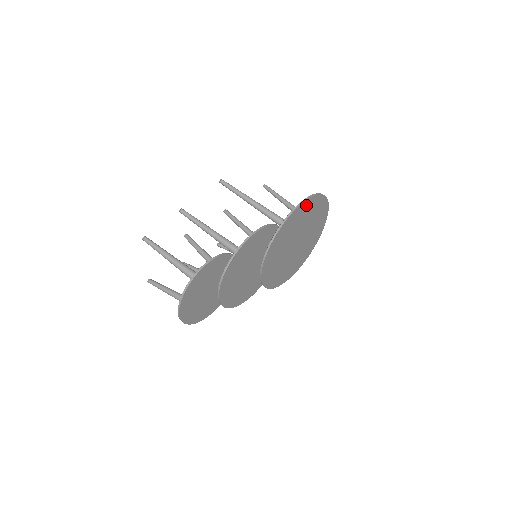
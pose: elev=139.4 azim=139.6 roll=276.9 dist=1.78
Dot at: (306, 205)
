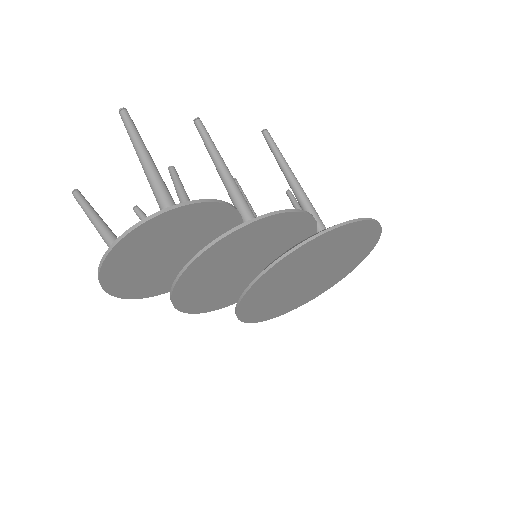
Dot at: (364, 229)
